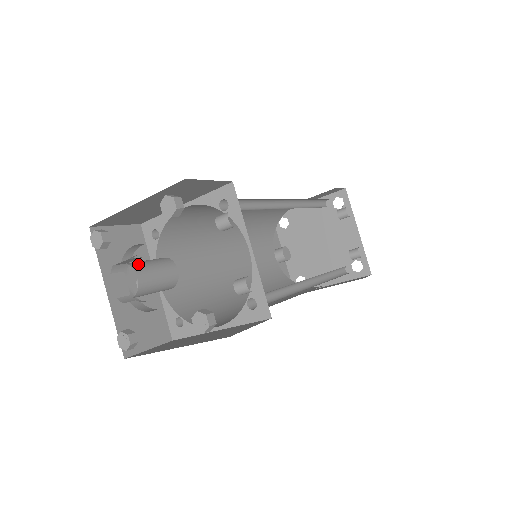
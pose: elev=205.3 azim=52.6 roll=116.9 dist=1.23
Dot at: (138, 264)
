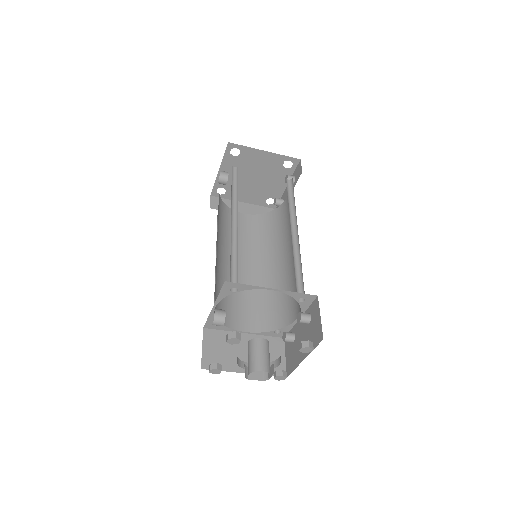
Dot at: (269, 367)
